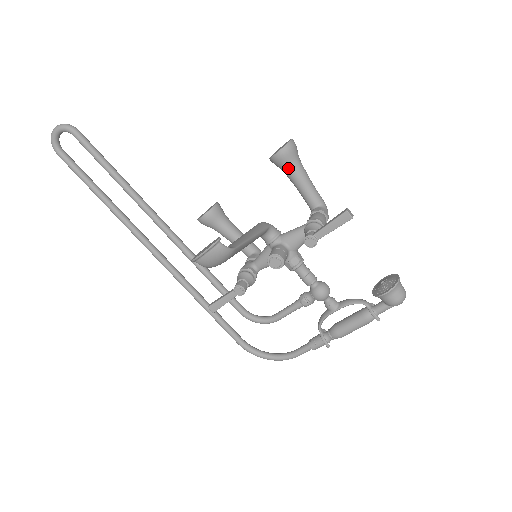
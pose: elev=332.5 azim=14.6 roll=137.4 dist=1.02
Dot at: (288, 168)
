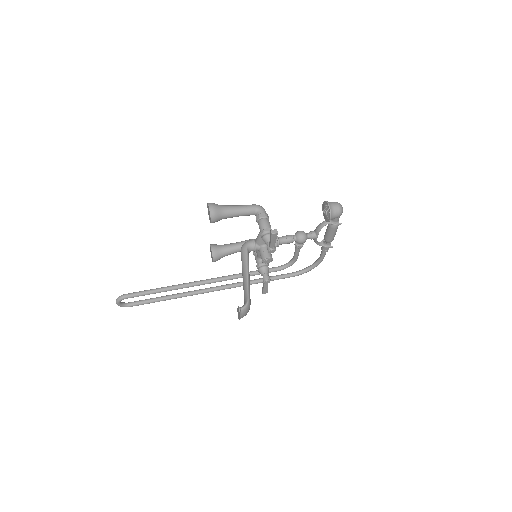
Dot at: (223, 218)
